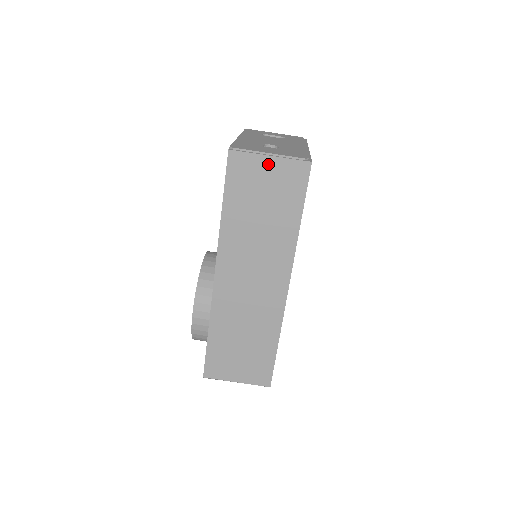
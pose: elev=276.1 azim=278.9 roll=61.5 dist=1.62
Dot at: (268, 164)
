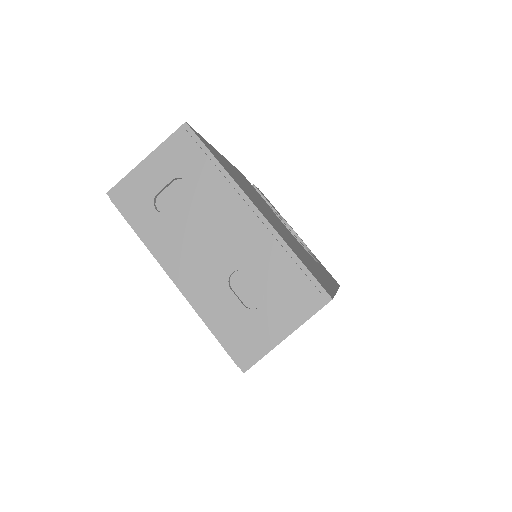
Dot at: occluded
